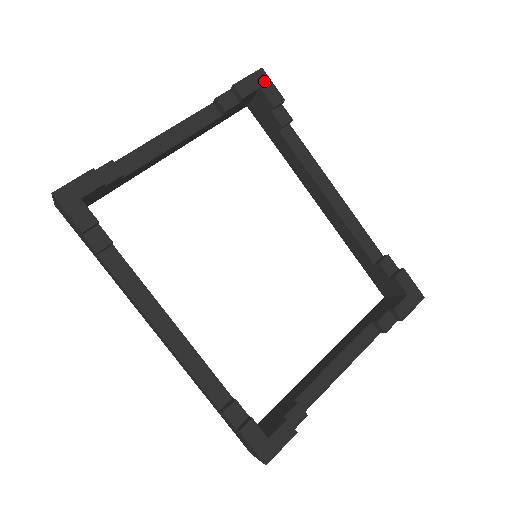
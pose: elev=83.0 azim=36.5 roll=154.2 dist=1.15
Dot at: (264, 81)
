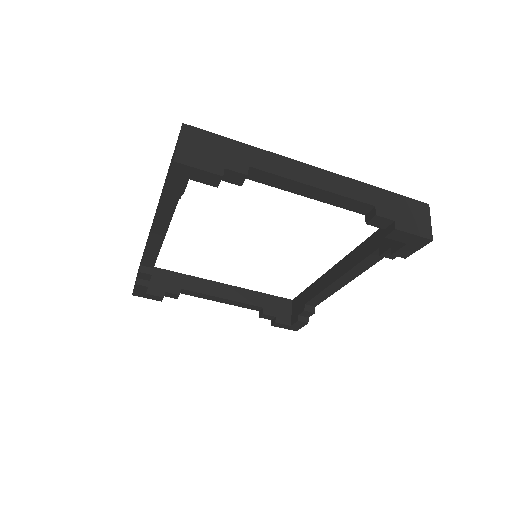
Dot at: (417, 244)
